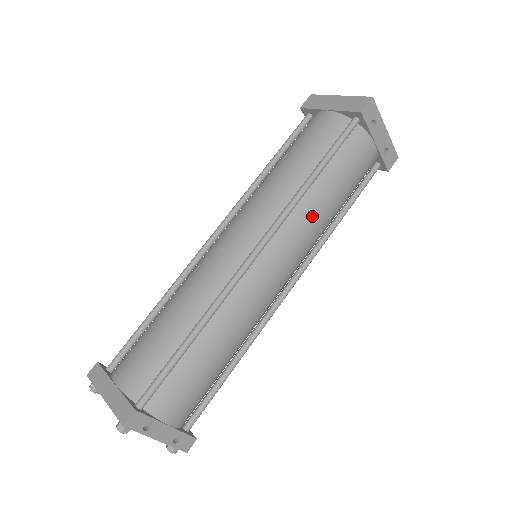
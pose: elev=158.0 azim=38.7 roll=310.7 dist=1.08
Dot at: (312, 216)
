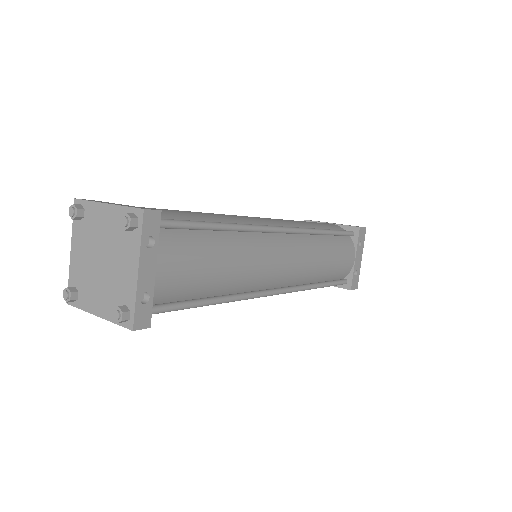
Dot at: (316, 252)
